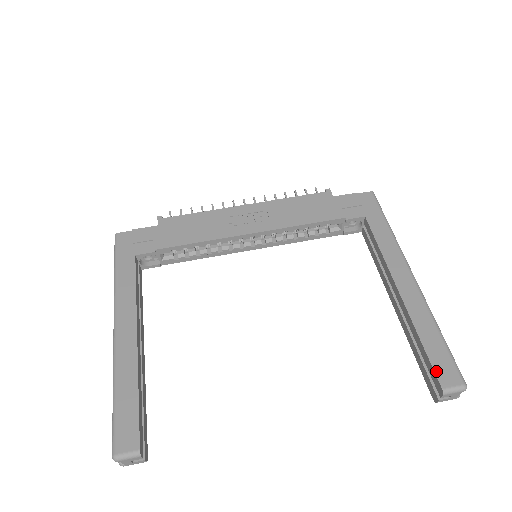
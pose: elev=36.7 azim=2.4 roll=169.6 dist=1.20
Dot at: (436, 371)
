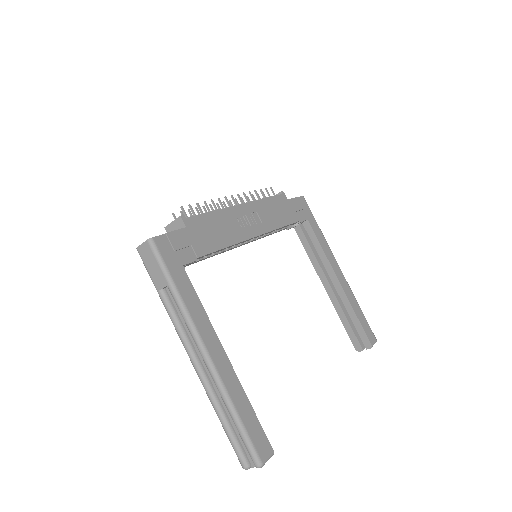
Dot at: (367, 335)
